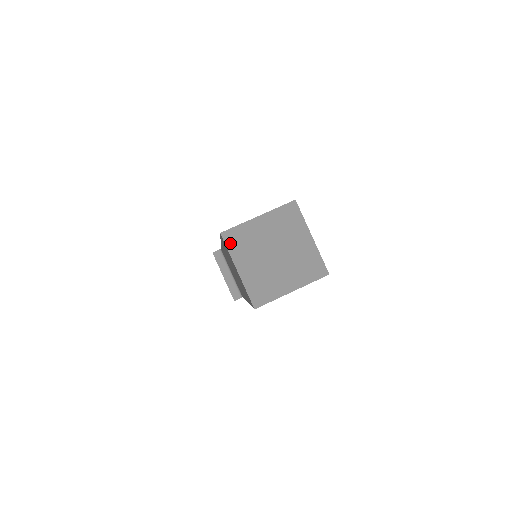
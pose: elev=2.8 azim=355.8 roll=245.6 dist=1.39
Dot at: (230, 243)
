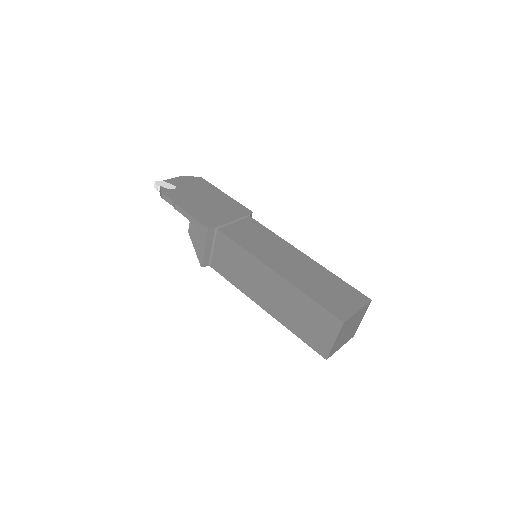
Dot at: (343, 328)
